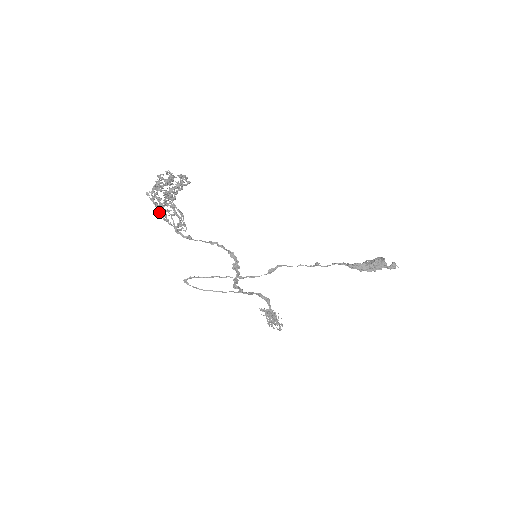
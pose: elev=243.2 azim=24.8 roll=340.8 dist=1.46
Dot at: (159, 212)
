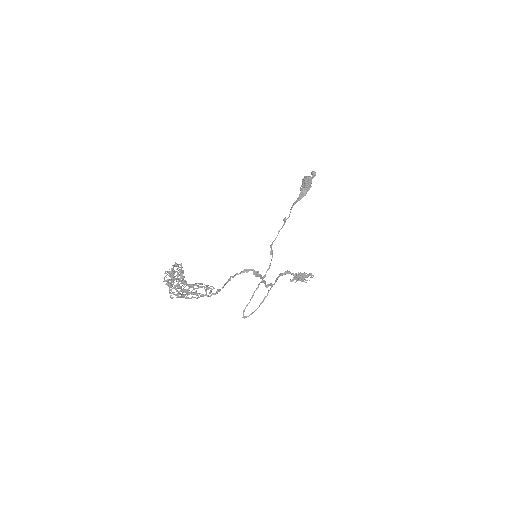
Dot at: (189, 298)
